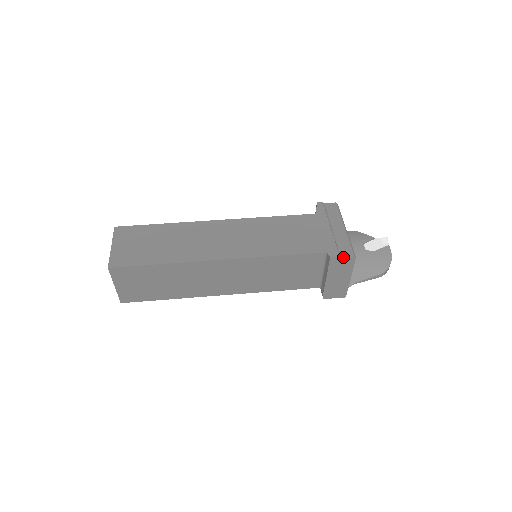
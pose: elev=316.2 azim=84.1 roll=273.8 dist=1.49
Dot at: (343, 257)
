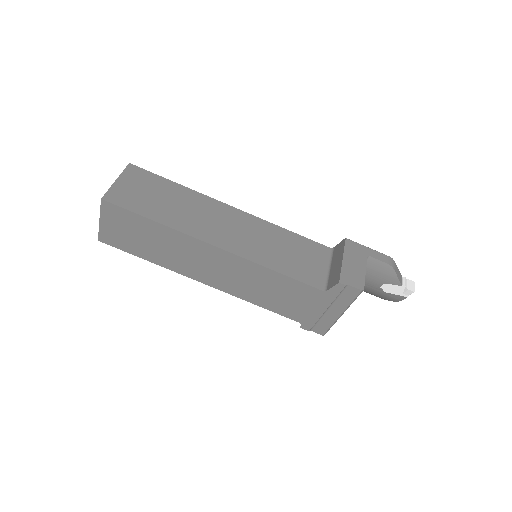
Dot at: occluded
